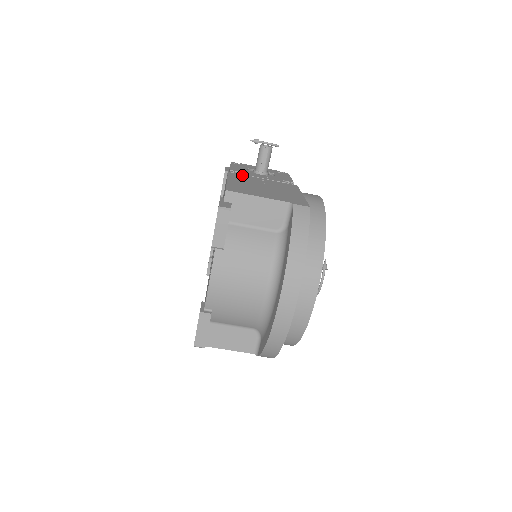
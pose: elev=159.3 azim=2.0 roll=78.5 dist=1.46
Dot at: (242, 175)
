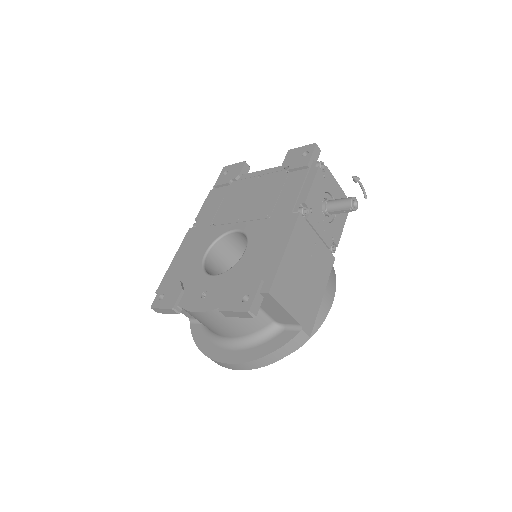
Dot at: (306, 225)
